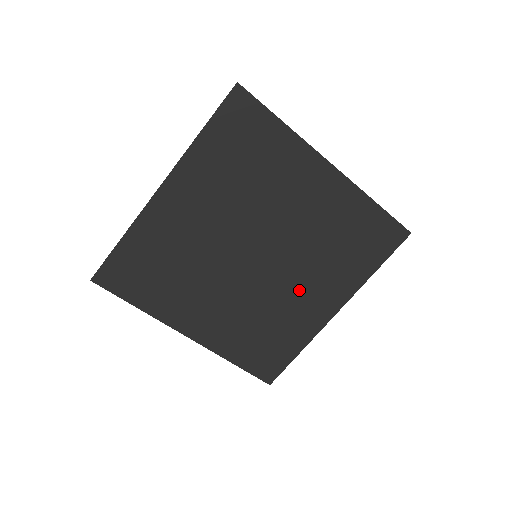
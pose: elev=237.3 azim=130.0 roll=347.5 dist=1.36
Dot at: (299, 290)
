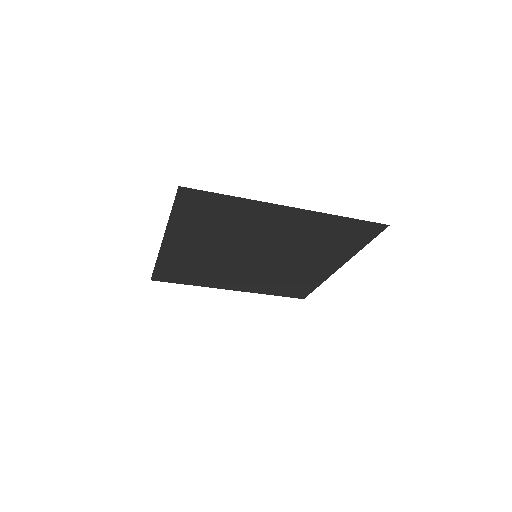
Dot at: (301, 264)
